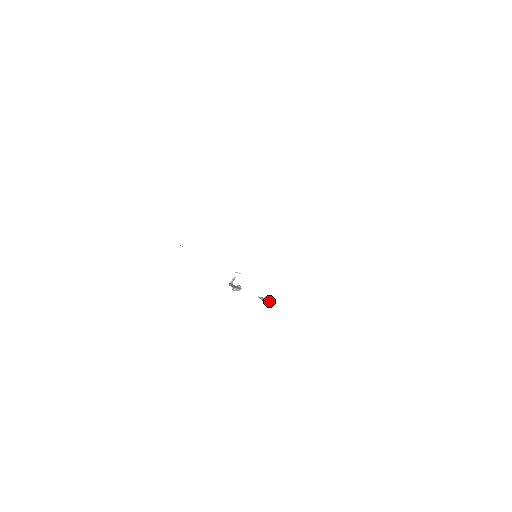
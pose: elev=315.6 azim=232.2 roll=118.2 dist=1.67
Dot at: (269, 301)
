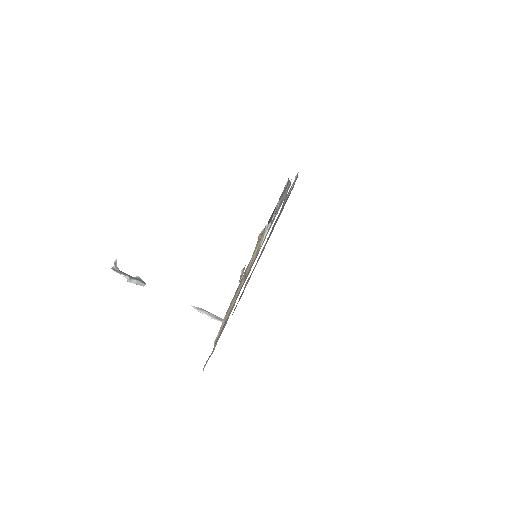
Dot at: (220, 318)
